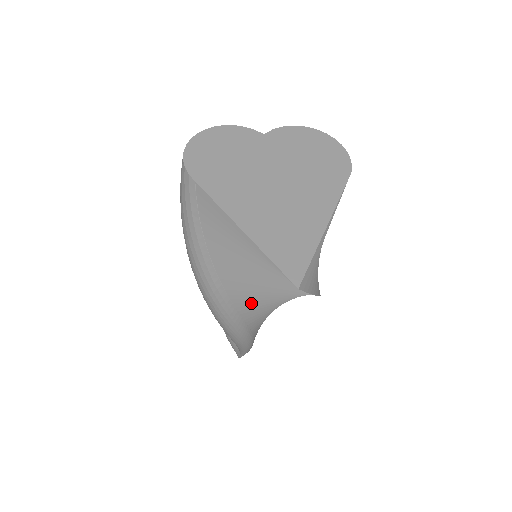
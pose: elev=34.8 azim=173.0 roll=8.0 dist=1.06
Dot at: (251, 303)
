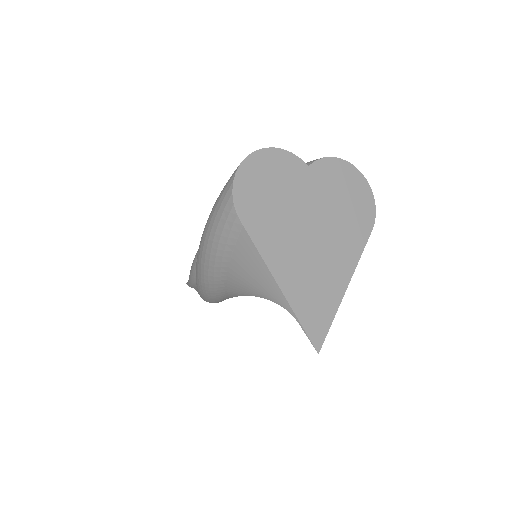
Dot at: occluded
